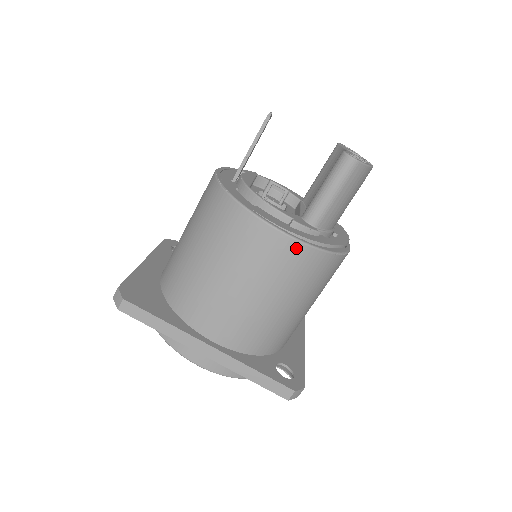
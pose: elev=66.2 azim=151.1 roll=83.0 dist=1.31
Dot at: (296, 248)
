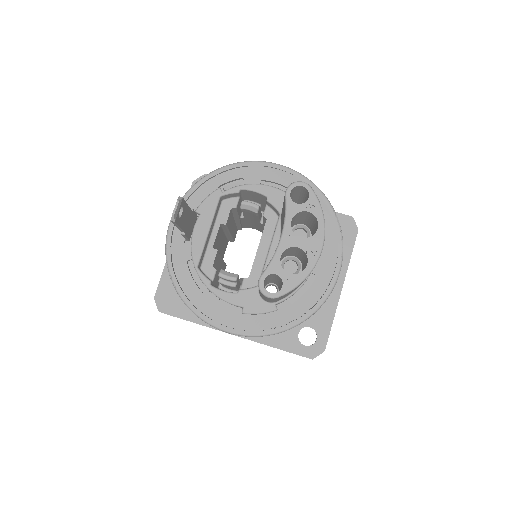
Dot at: (251, 336)
